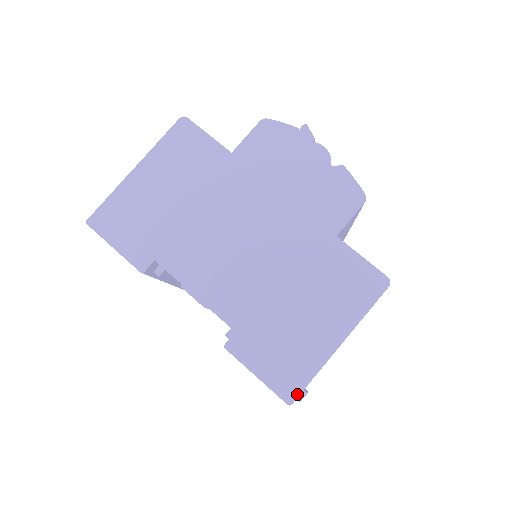
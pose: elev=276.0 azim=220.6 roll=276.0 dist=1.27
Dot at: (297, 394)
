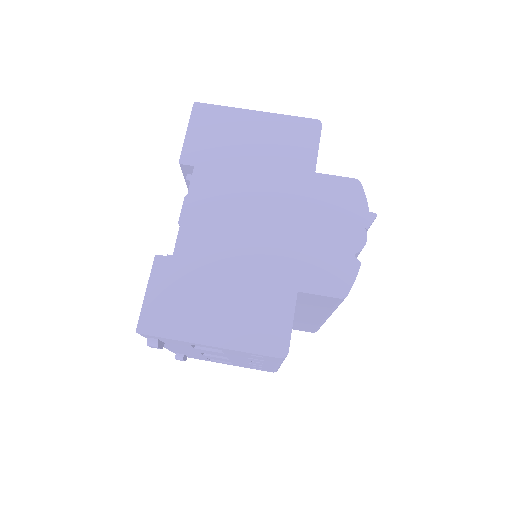
Dot at: (149, 333)
